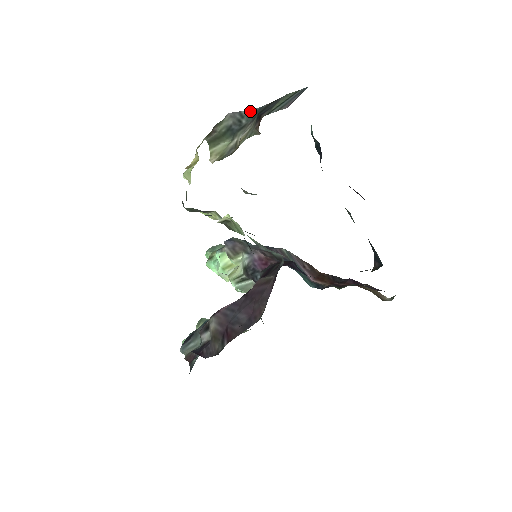
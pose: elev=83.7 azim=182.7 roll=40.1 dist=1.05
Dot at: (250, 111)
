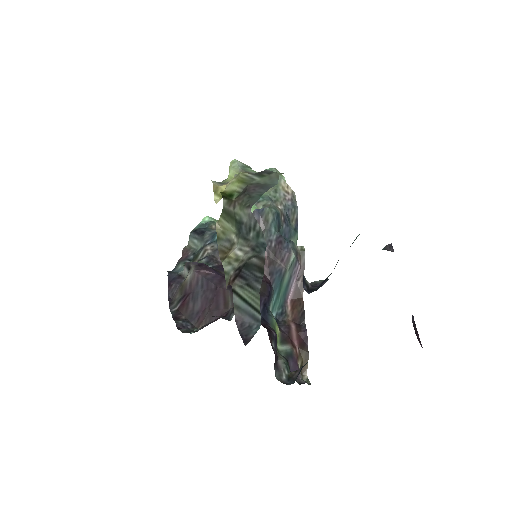
Dot at: (261, 233)
